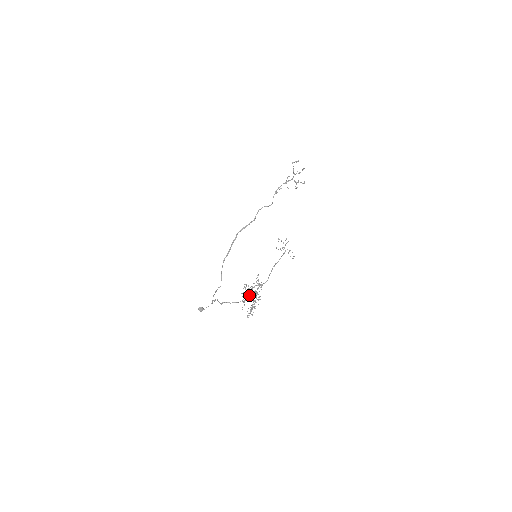
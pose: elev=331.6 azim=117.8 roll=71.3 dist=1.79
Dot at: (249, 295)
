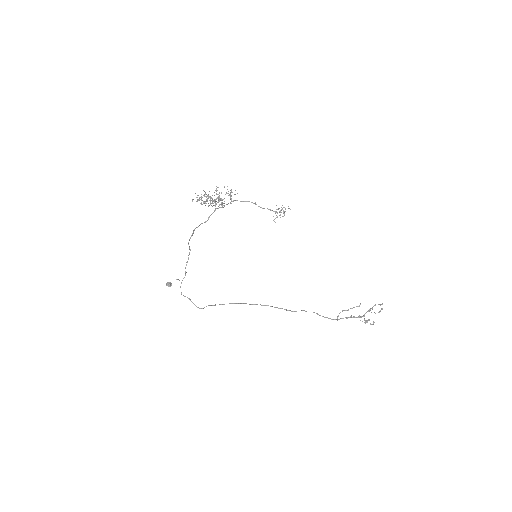
Dot at: (214, 211)
